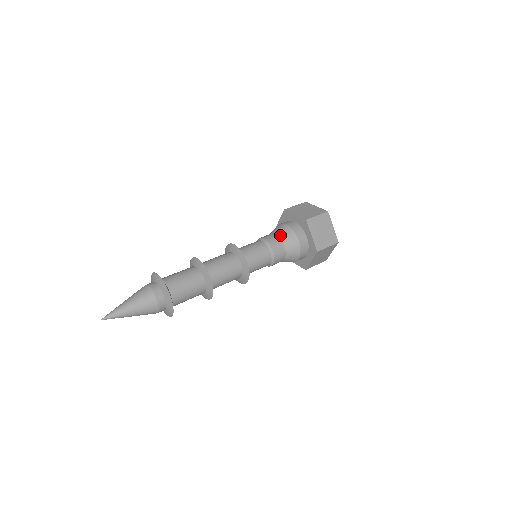
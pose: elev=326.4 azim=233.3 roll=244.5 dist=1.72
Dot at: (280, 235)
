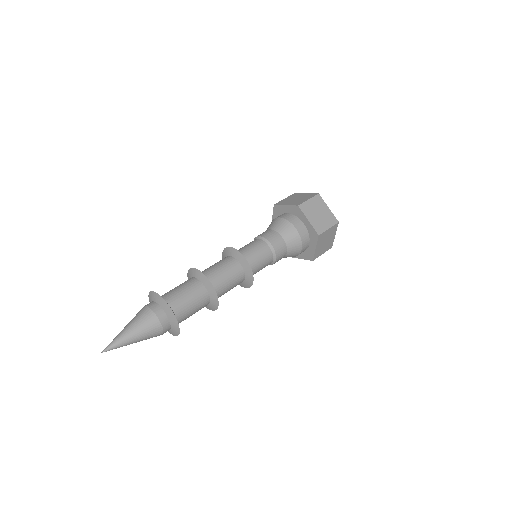
Dot at: (275, 228)
